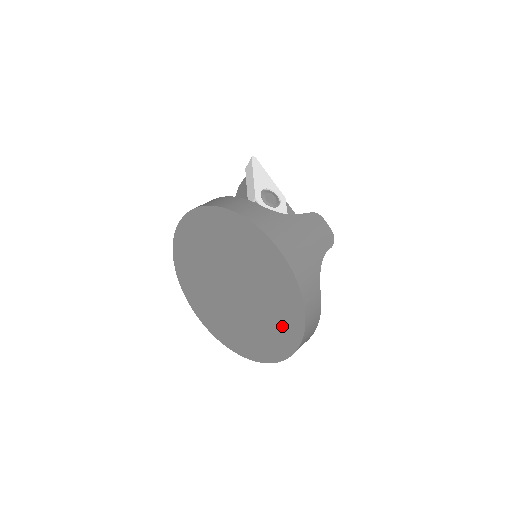
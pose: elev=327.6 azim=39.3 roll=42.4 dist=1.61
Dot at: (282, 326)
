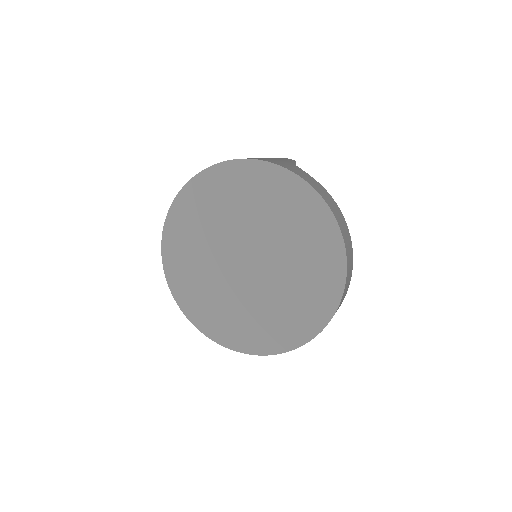
Dot at: (311, 233)
